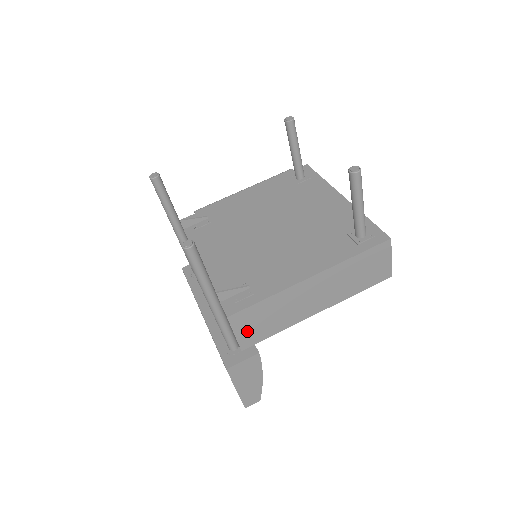
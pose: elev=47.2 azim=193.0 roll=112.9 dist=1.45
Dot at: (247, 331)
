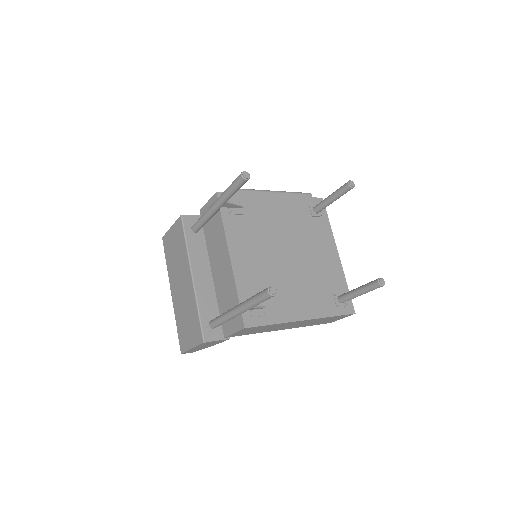
Dot at: (242, 332)
